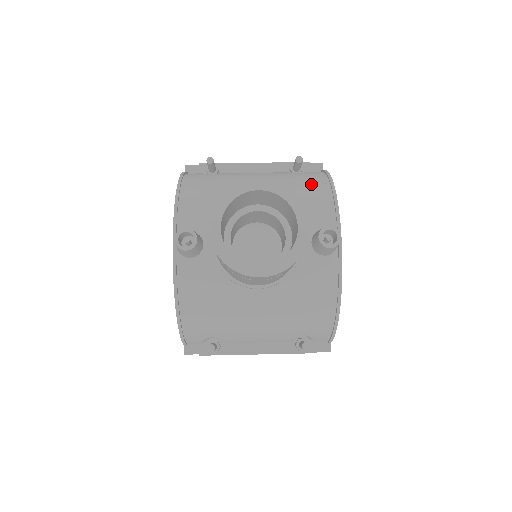
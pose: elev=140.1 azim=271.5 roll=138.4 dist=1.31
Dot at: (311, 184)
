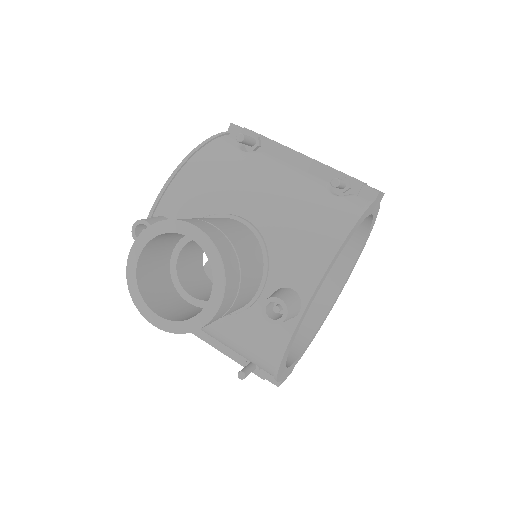
Dot at: (322, 224)
